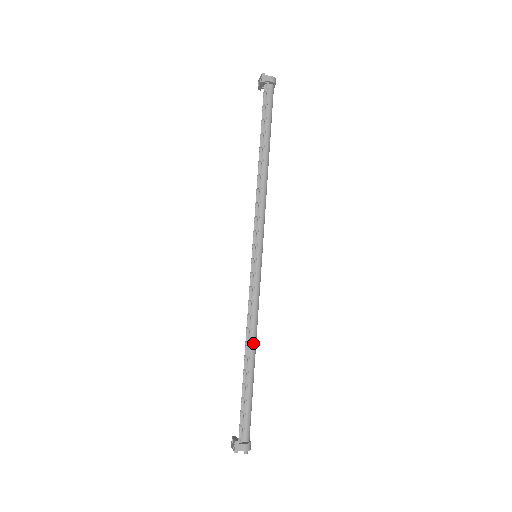
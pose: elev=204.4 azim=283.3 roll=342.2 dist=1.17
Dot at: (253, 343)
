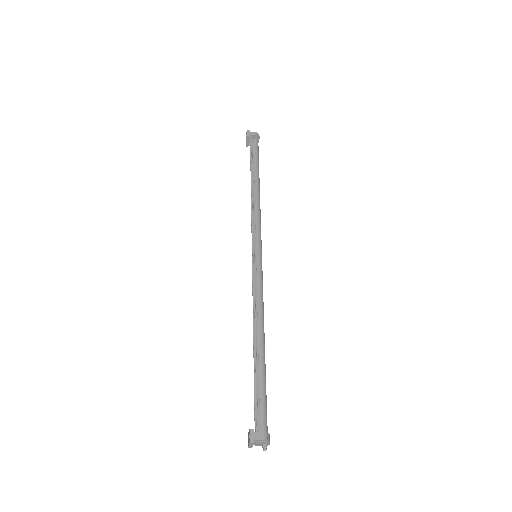
Dot at: (260, 329)
